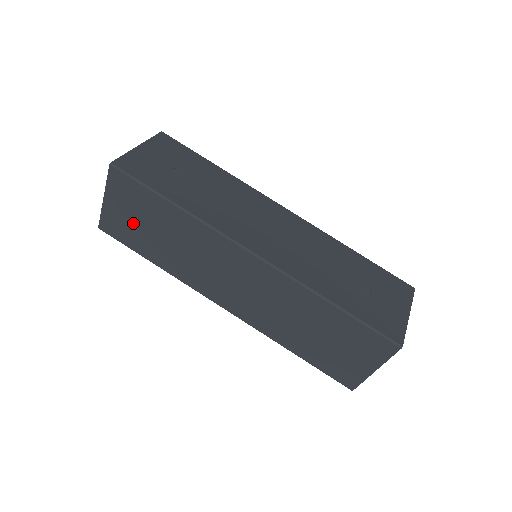
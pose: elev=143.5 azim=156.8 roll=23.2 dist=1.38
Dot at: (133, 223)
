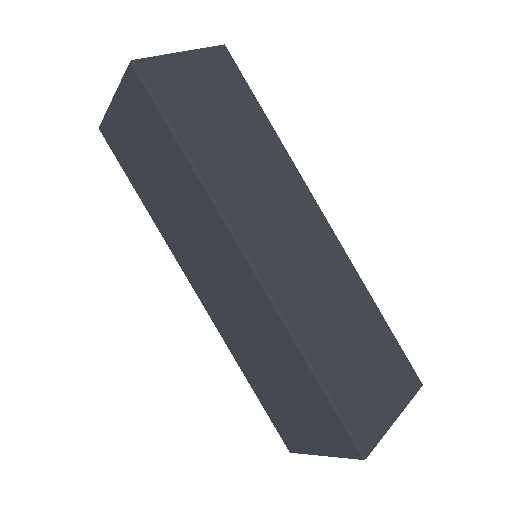
Dot at: (200, 98)
